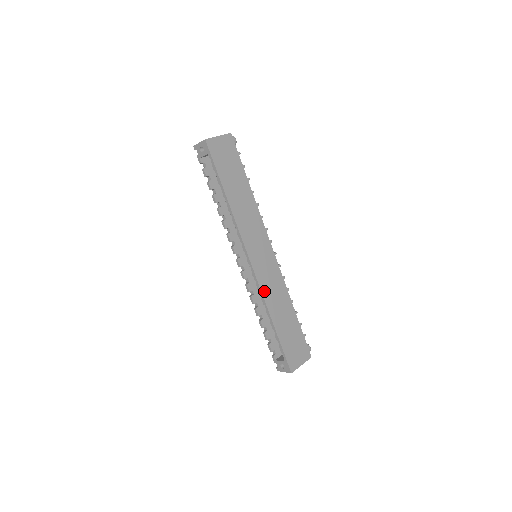
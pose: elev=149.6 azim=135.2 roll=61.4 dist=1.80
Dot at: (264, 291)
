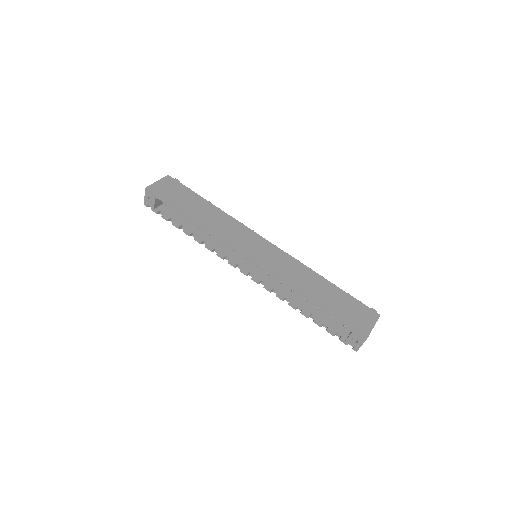
Dot at: (281, 276)
